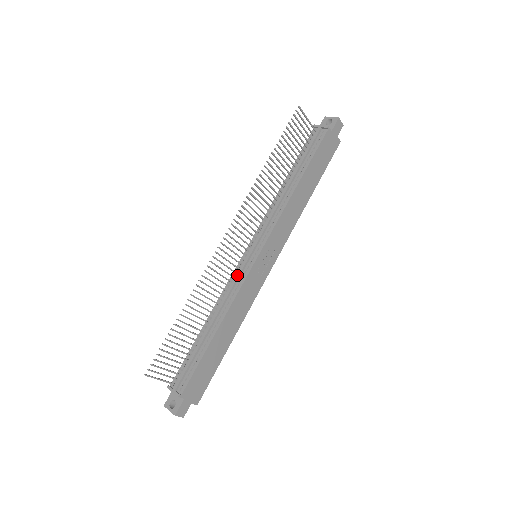
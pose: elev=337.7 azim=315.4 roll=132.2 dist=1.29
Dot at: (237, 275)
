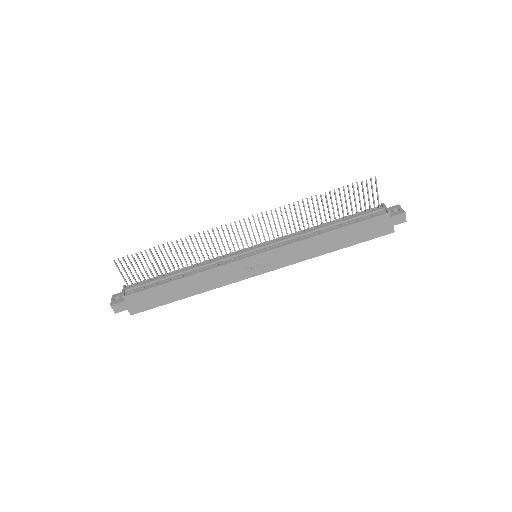
Dot at: (230, 255)
